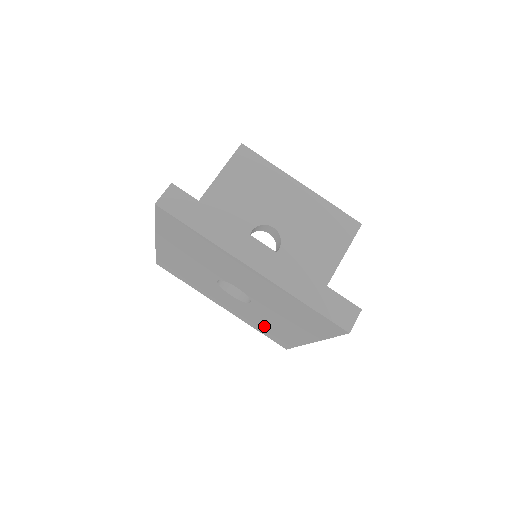
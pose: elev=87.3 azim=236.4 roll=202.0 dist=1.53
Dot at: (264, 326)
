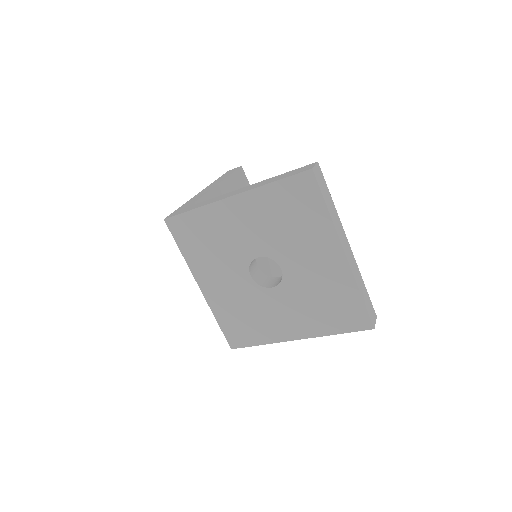
Dot at: (243, 317)
